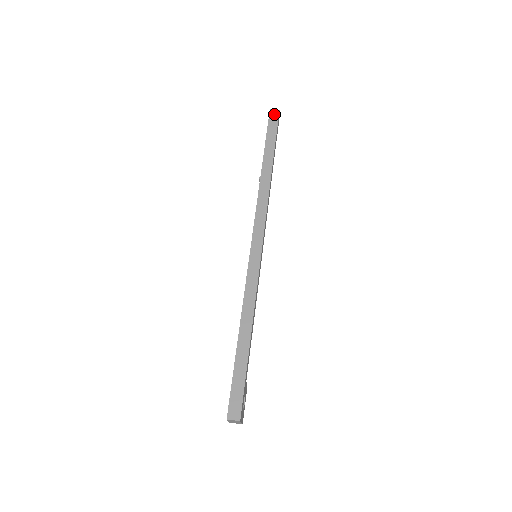
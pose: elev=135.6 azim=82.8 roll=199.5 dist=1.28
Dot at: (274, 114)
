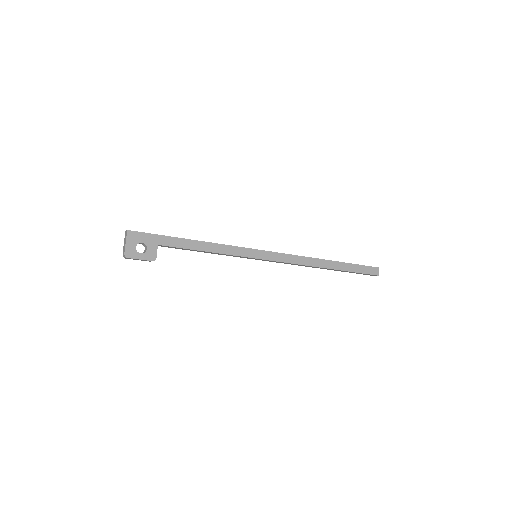
Dot at: occluded
